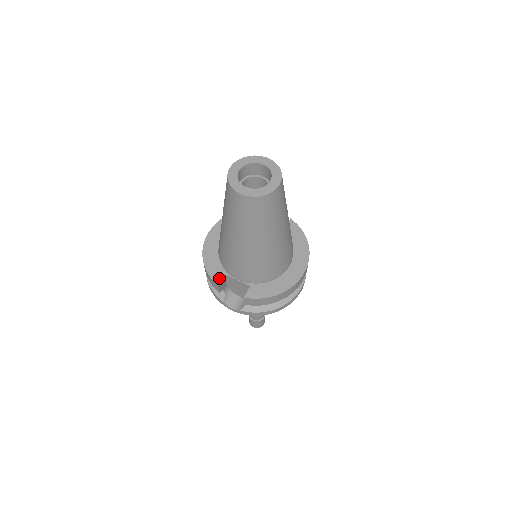
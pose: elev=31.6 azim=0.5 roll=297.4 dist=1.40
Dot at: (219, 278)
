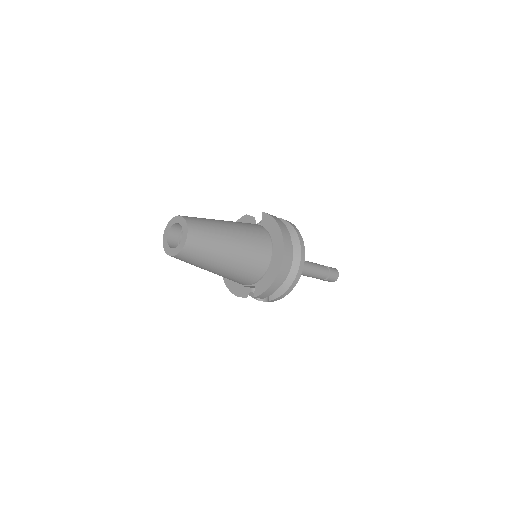
Dot at: (236, 291)
